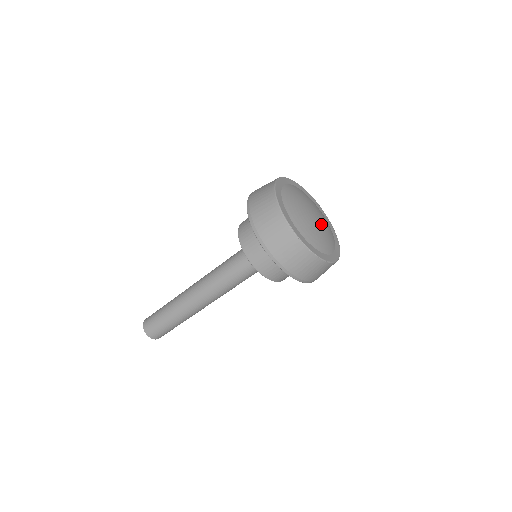
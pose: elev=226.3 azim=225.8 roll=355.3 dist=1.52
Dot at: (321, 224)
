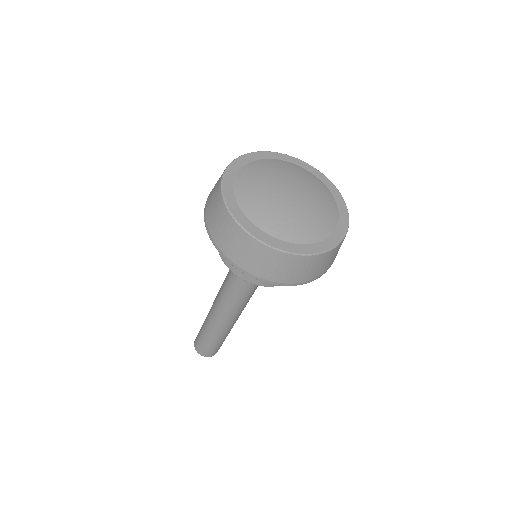
Dot at: (297, 205)
